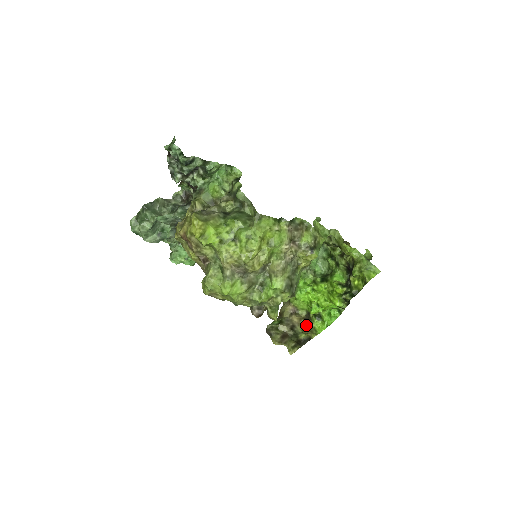
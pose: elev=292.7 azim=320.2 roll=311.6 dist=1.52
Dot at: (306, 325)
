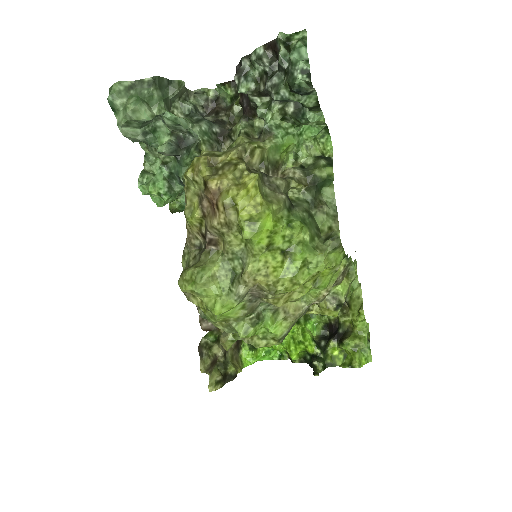
Dot at: (235, 350)
